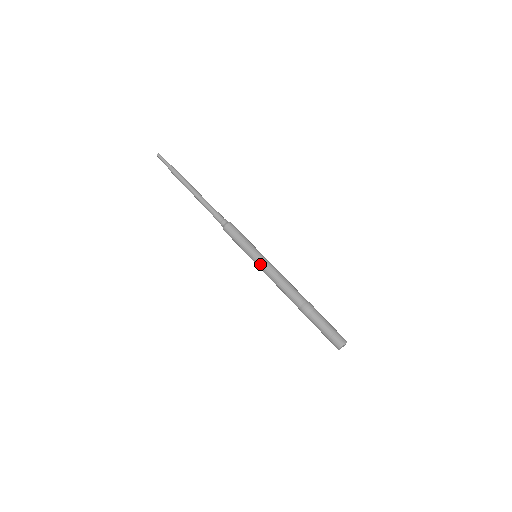
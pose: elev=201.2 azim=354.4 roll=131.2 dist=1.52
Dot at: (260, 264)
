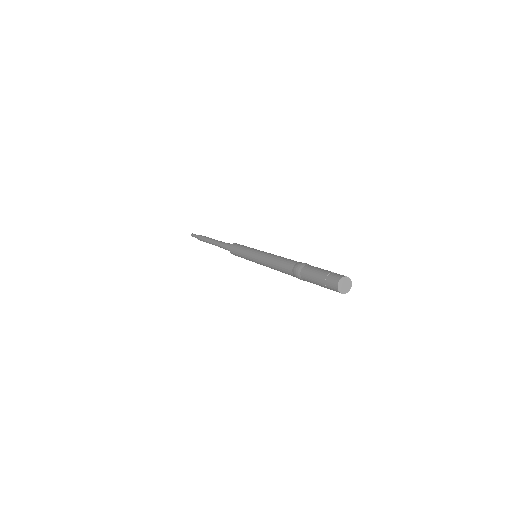
Dot at: (257, 263)
